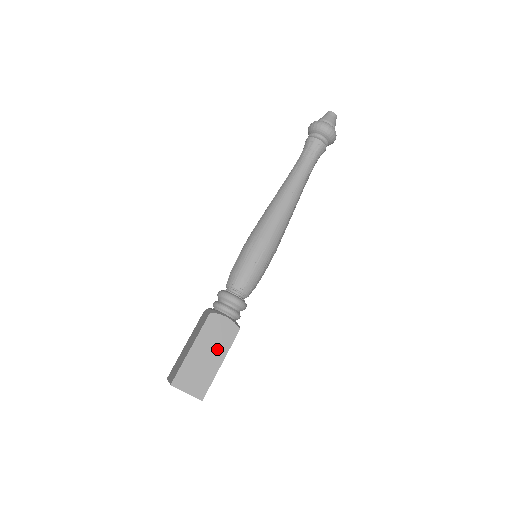
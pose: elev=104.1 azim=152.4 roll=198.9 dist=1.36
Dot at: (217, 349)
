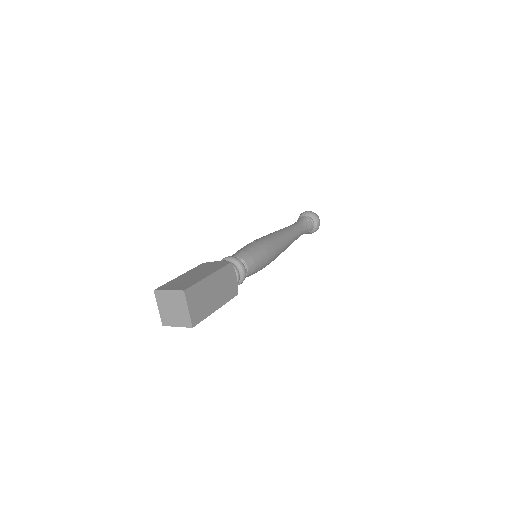
Dot at: (206, 271)
